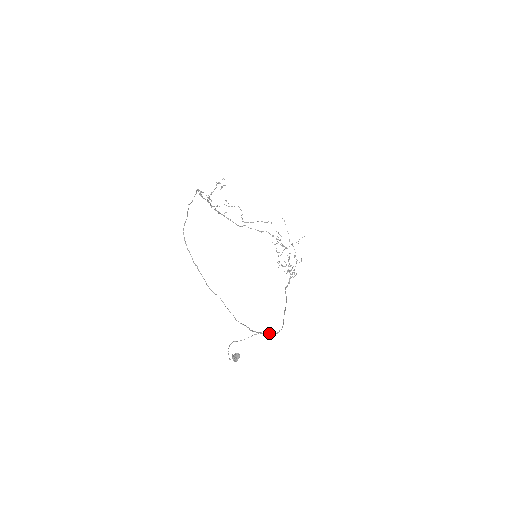
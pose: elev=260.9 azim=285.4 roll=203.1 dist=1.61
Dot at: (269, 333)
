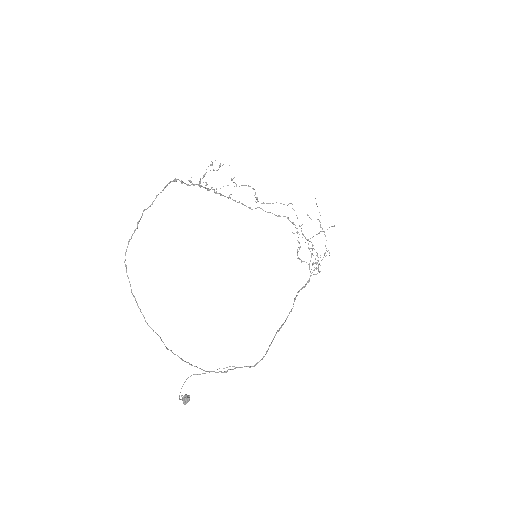
Dot at: (240, 367)
